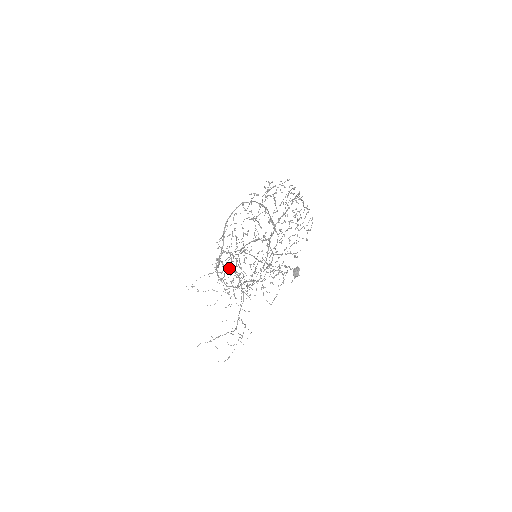
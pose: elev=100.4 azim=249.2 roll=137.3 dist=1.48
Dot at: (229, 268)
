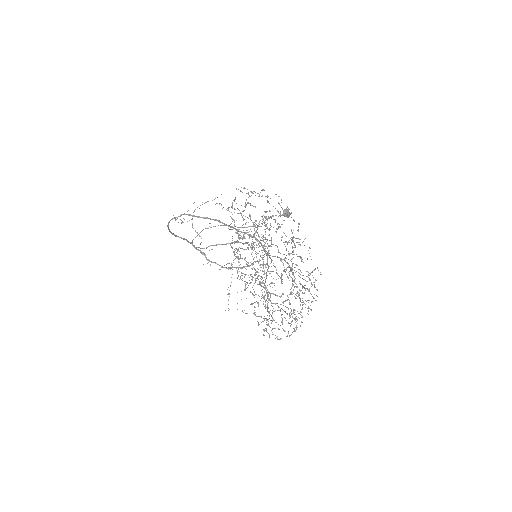
Dot at: occluded
